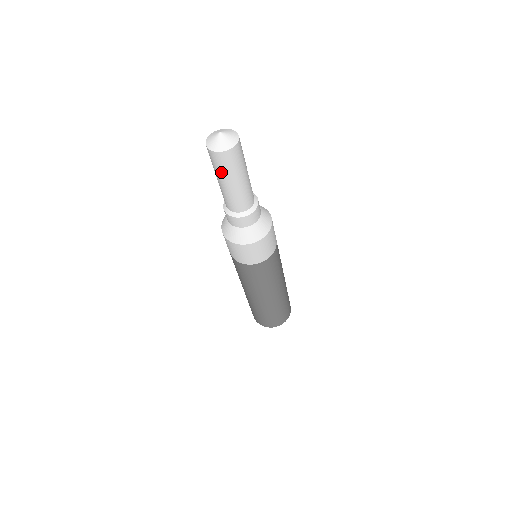
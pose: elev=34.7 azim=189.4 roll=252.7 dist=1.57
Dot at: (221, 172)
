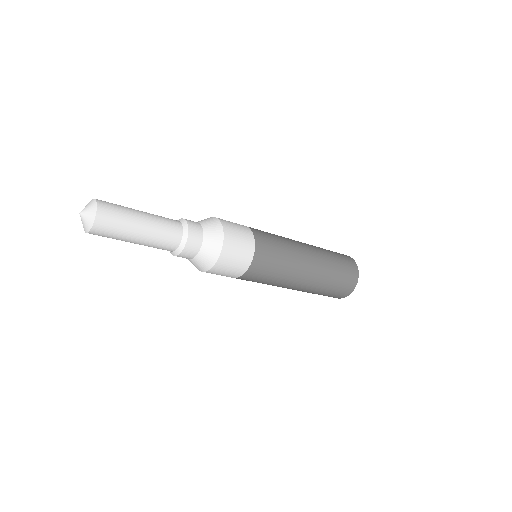
Dot at: occluded
